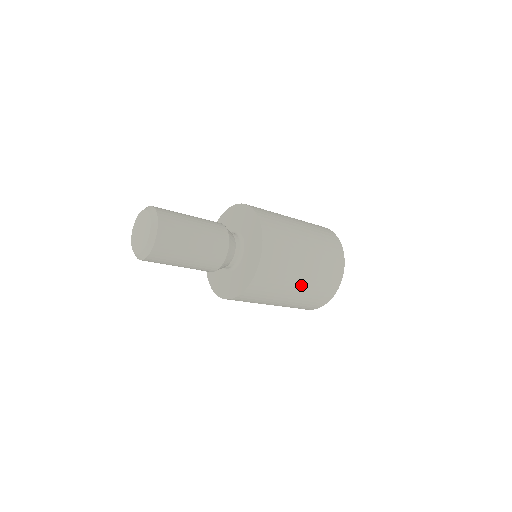
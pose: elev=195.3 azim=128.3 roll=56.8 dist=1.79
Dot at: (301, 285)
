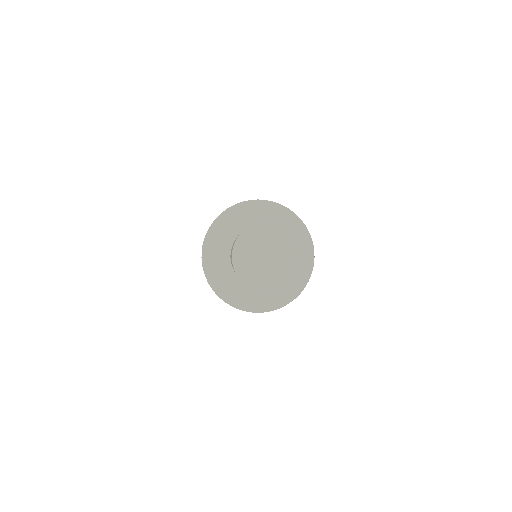
Dot at: occluded
